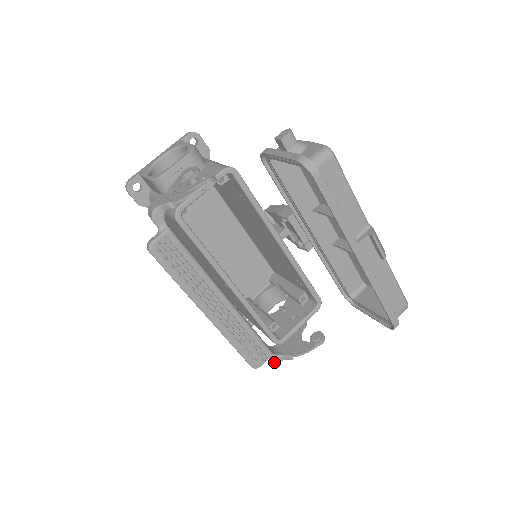
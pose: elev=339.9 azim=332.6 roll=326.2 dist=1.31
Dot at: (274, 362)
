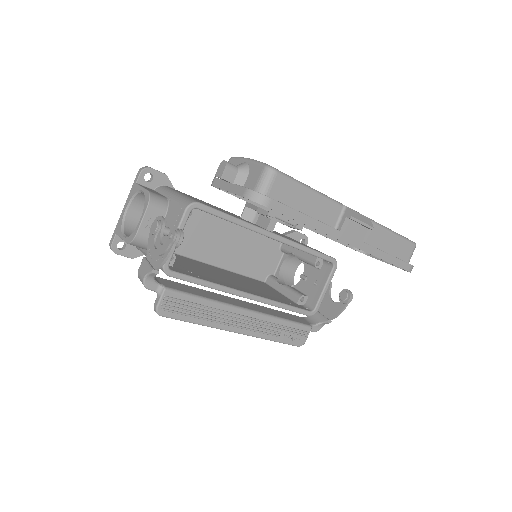
Dot at: (316, 331)
